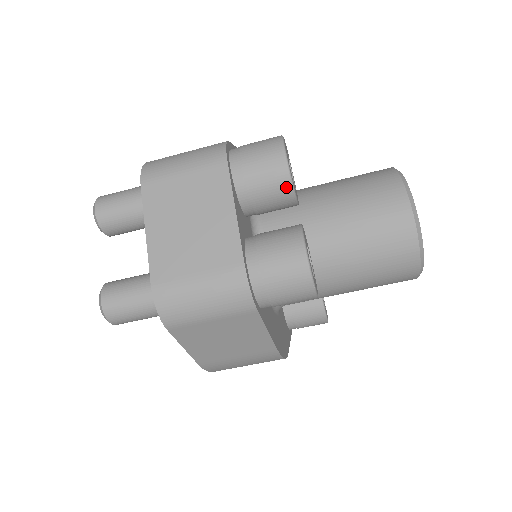
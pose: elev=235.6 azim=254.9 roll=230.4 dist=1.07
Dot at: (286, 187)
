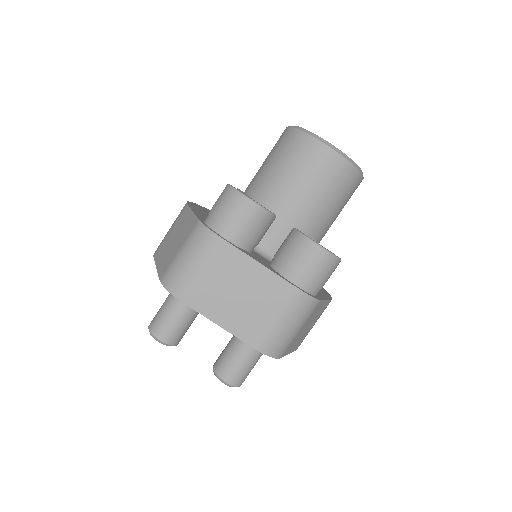
Dot at: (268, 218)
